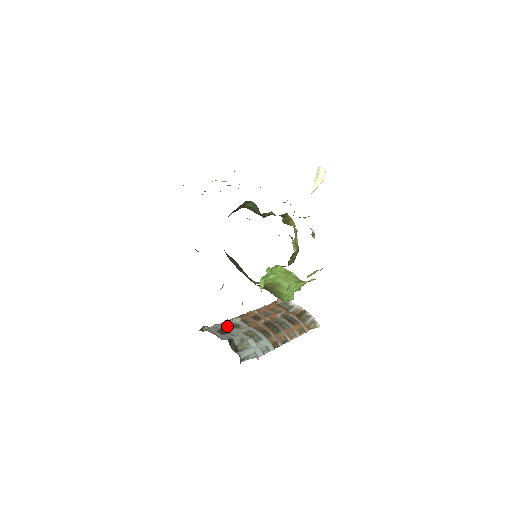
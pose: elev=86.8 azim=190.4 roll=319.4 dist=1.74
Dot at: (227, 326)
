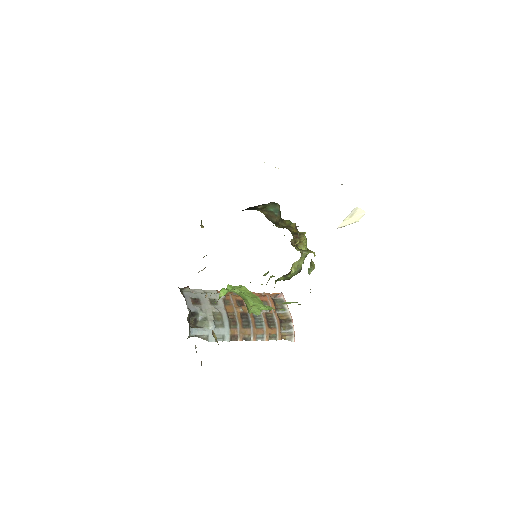
Dot at: (205, 298)
